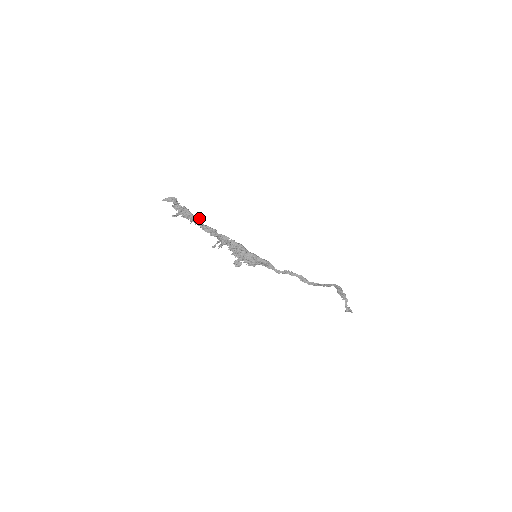
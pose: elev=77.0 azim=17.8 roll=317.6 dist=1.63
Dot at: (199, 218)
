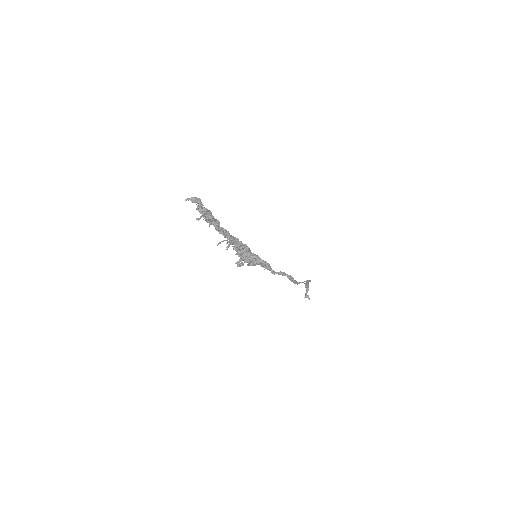
Dot at: (218, 220)
